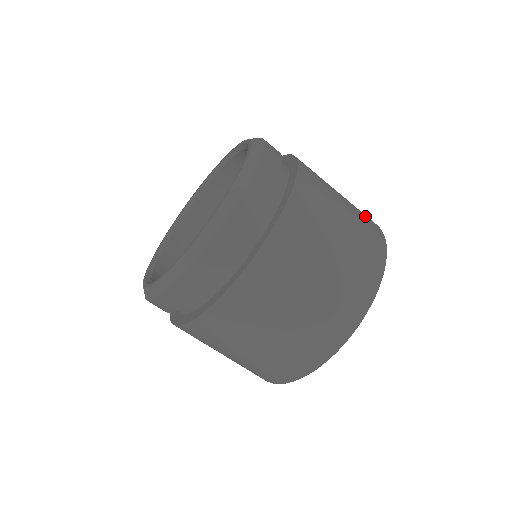
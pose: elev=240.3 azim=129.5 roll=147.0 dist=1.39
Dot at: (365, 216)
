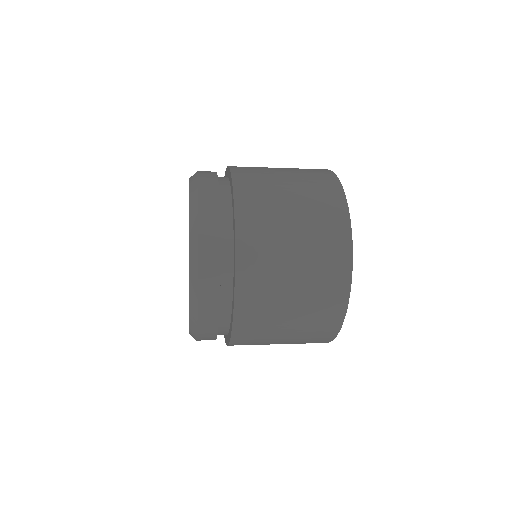
Dot at: (317, 177)
